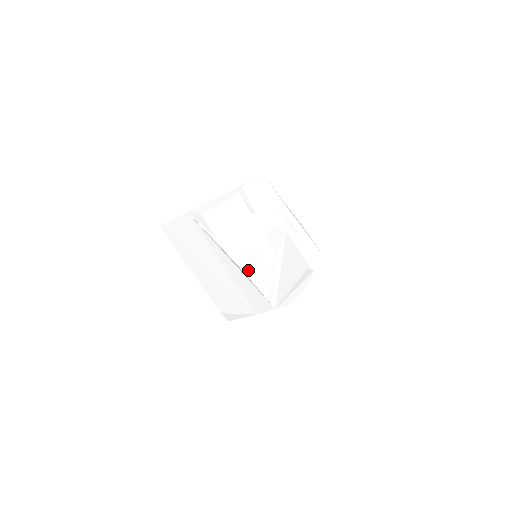
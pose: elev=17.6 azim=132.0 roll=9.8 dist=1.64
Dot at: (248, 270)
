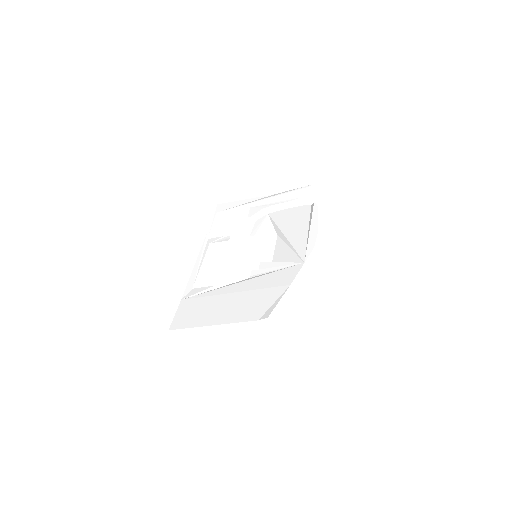
Dot at: (259, 271)
